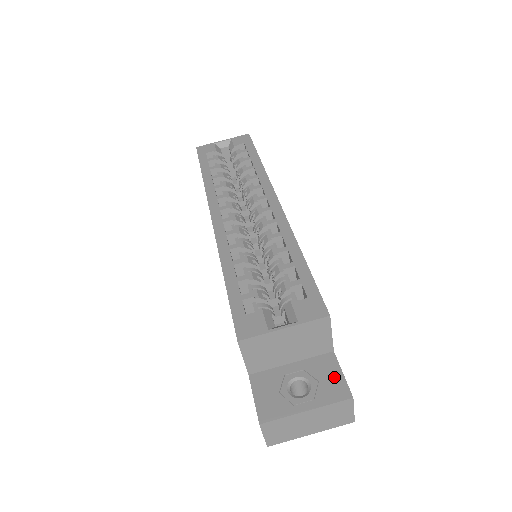
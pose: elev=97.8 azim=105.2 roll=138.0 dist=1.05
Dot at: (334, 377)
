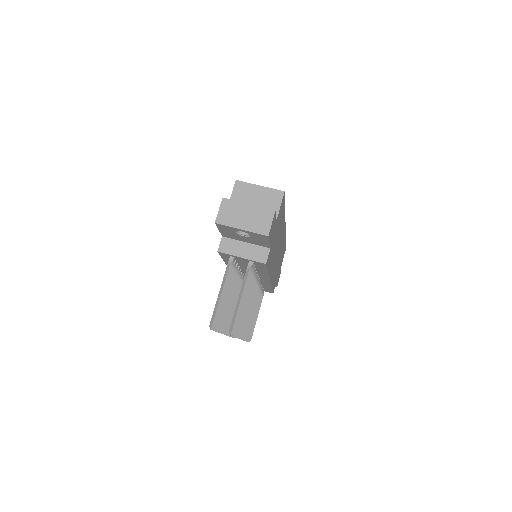
Dot at: occluded
